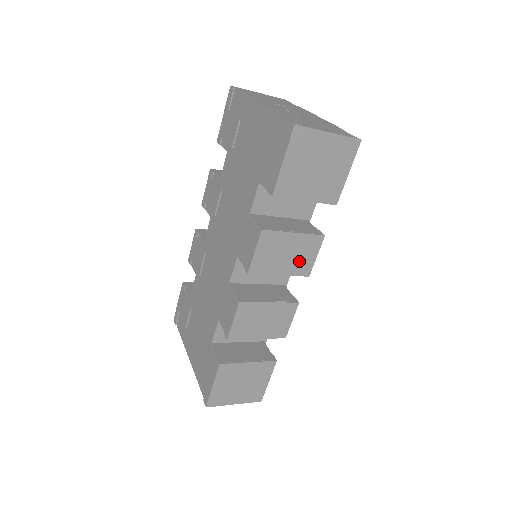
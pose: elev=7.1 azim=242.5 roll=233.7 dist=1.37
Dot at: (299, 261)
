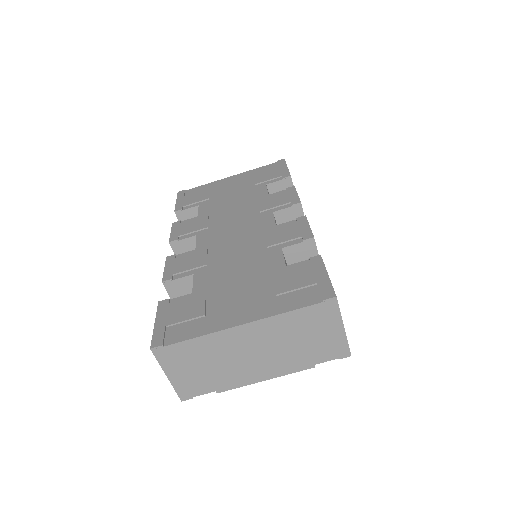
Dot at: occluded
